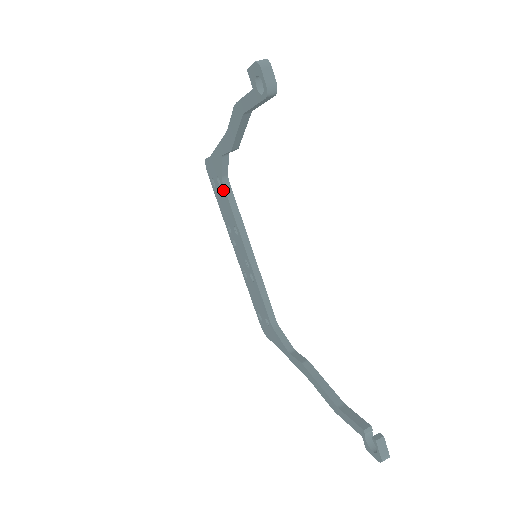
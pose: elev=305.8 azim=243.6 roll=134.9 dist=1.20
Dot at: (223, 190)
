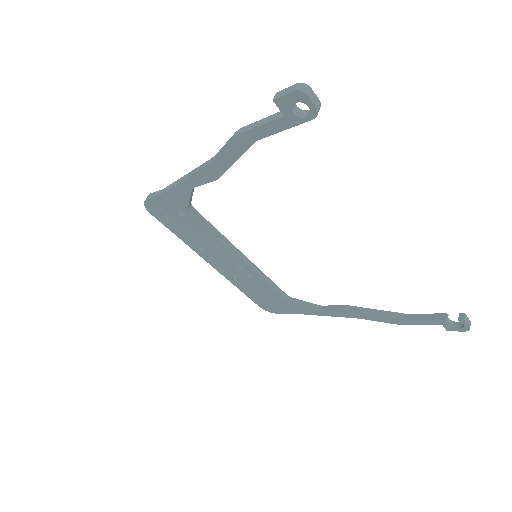
Dot at: (190, 219)
